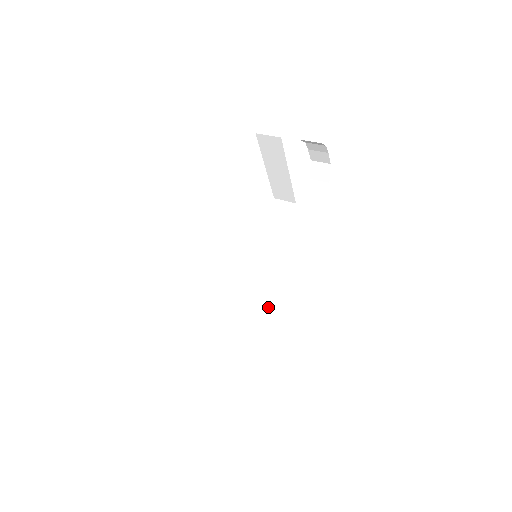
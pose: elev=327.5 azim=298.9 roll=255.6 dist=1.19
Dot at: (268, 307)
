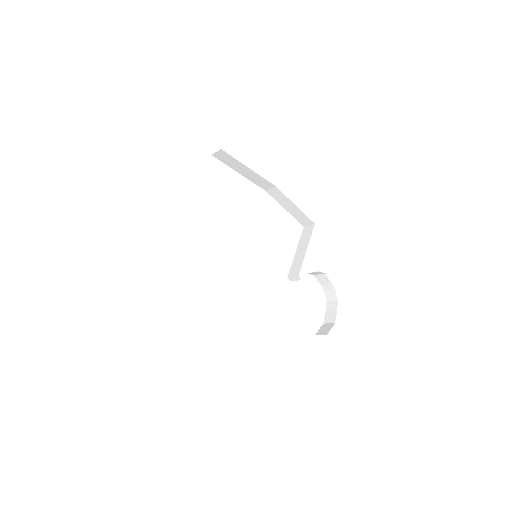
Dot at: occluded
